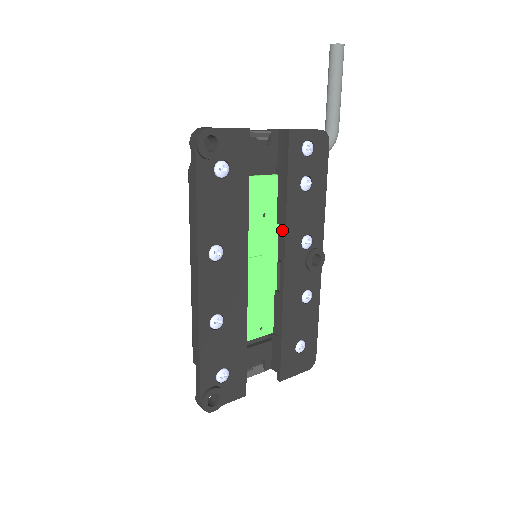
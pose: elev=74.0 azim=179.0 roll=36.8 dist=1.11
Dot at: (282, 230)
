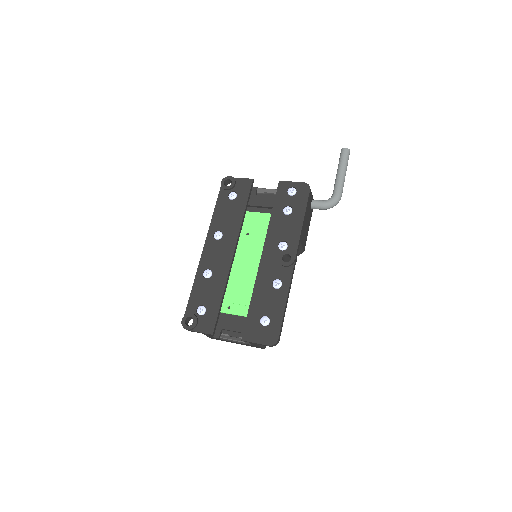
Dot at: (267, 236)
